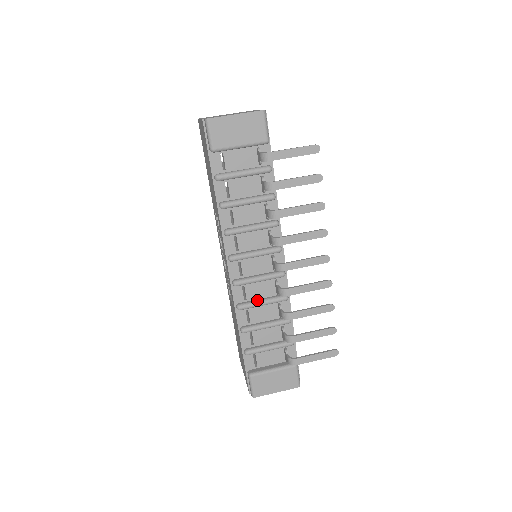
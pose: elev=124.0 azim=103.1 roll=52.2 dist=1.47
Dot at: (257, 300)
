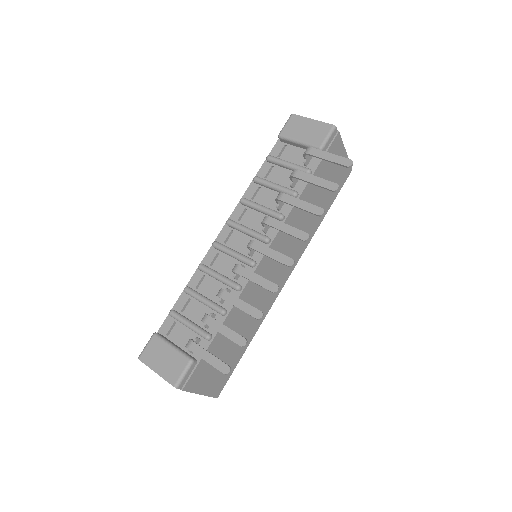
Dot at: (217, 271)
